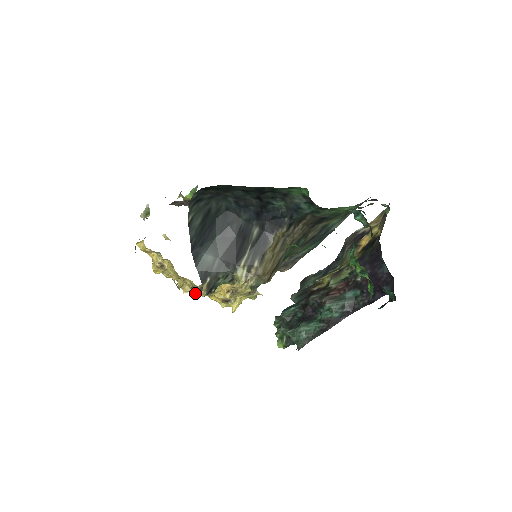
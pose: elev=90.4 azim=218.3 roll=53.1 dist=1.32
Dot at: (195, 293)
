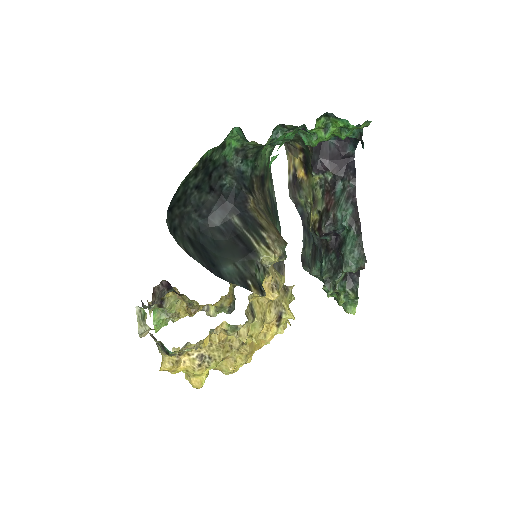
Dot at: (252, 338)
